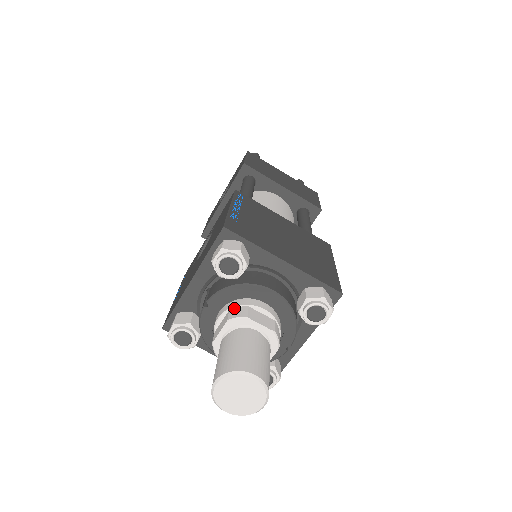
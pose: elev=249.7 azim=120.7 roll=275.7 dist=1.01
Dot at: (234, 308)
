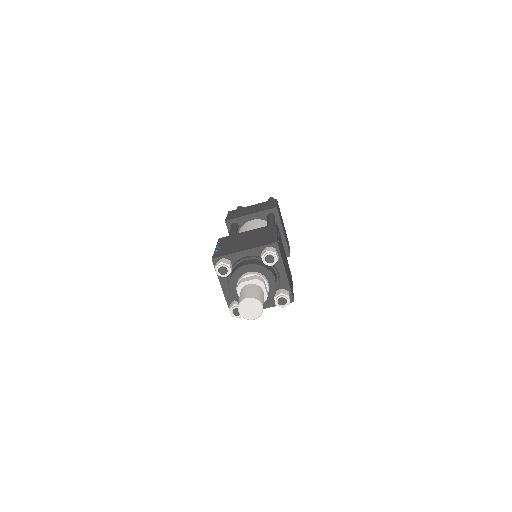
Dot at: occluded
